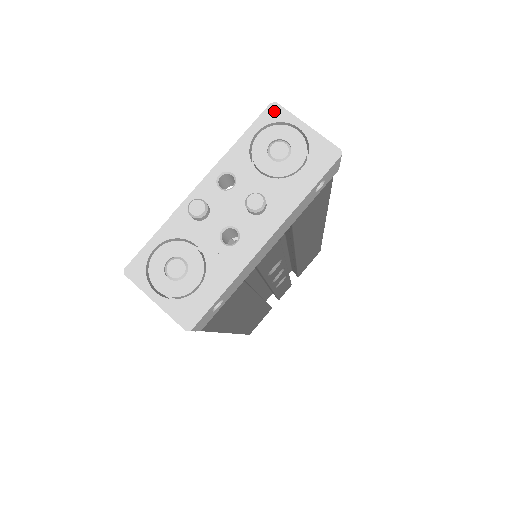
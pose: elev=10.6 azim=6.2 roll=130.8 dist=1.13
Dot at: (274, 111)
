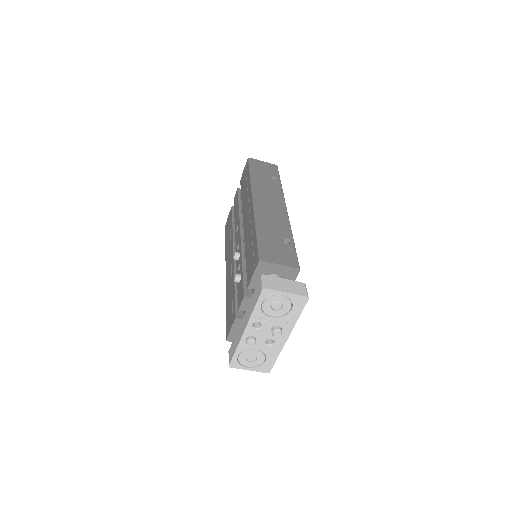
Dot at: (266, 292)
